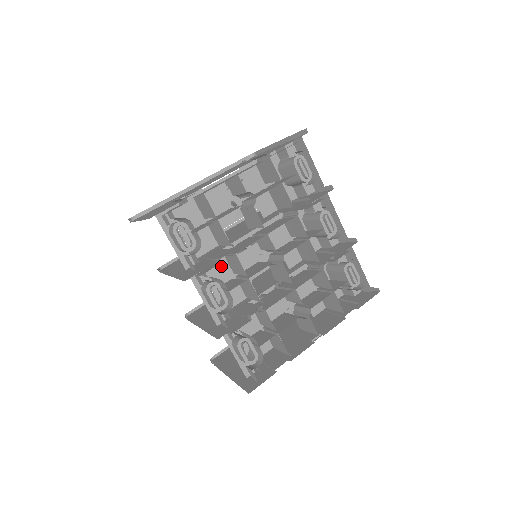
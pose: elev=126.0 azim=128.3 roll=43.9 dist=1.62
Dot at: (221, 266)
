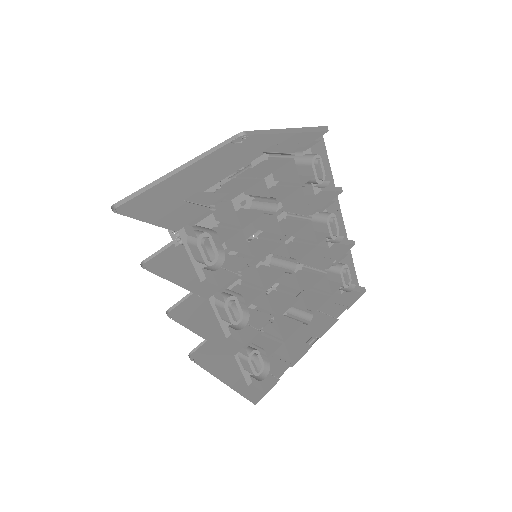
Dot at: occluded
